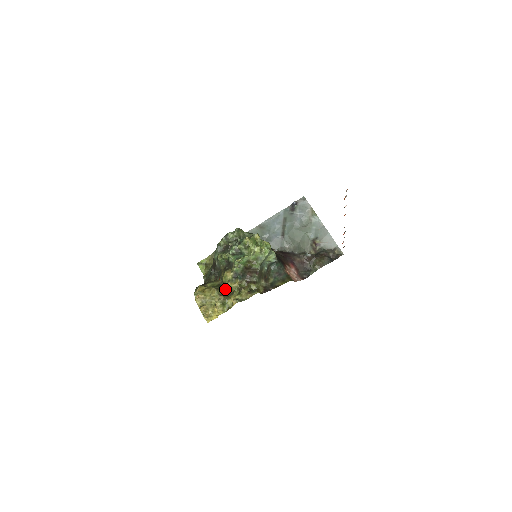
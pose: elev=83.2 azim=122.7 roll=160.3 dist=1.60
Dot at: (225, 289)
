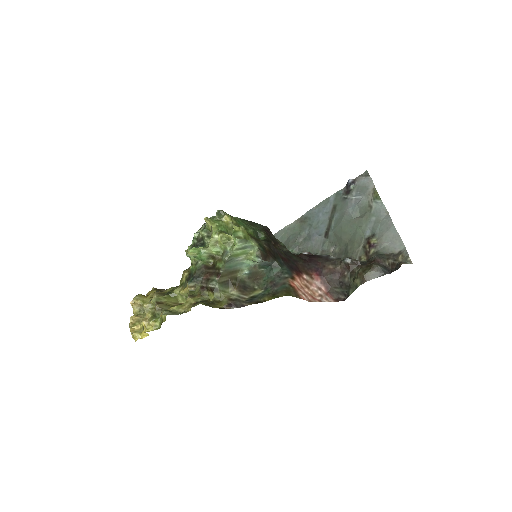
Dot at: (177, 296)
